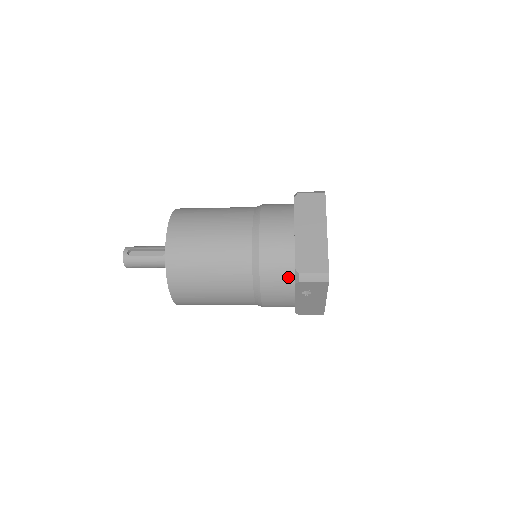
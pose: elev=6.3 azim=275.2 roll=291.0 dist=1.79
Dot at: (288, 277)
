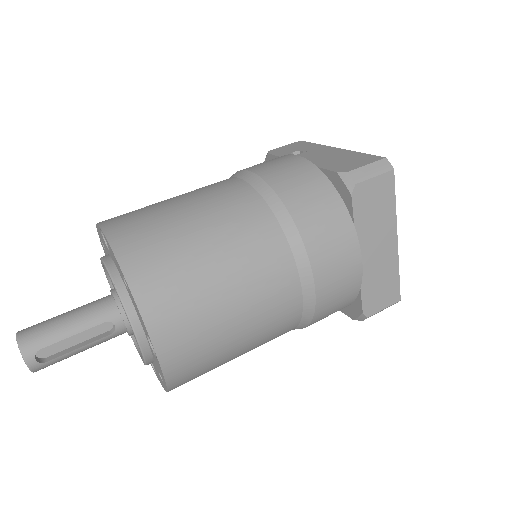
Dot at: occluded
